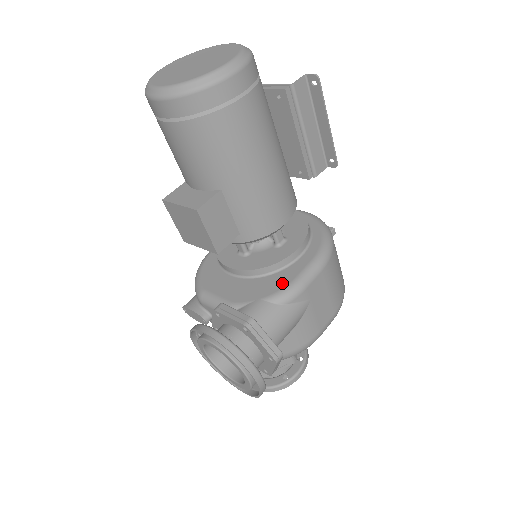
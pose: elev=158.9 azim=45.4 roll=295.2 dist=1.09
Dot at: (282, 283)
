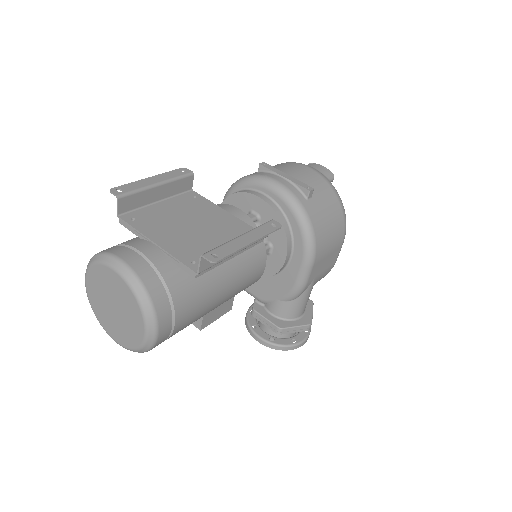
Dot at: (287, 287)
